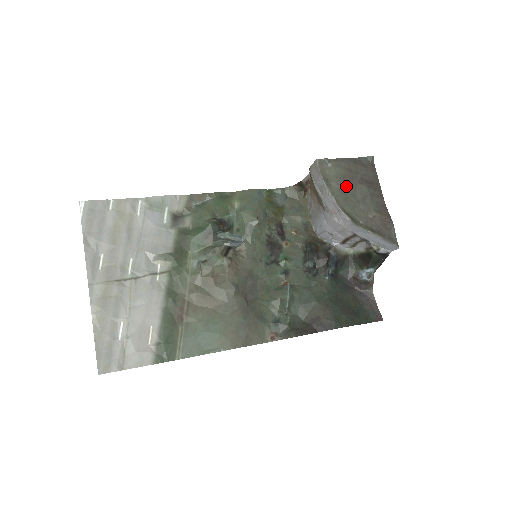
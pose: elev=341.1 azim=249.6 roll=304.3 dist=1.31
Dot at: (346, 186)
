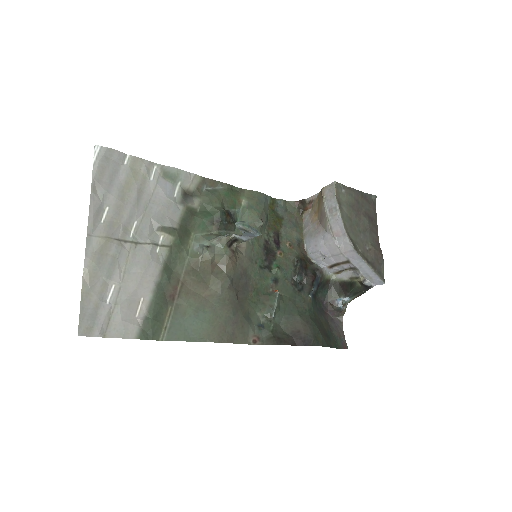
Dot at: (353, 214)
